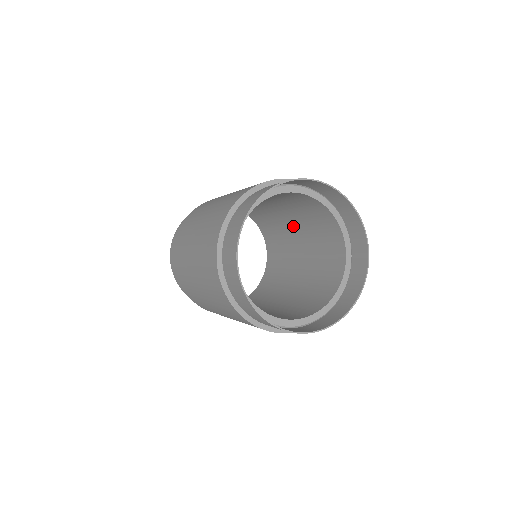
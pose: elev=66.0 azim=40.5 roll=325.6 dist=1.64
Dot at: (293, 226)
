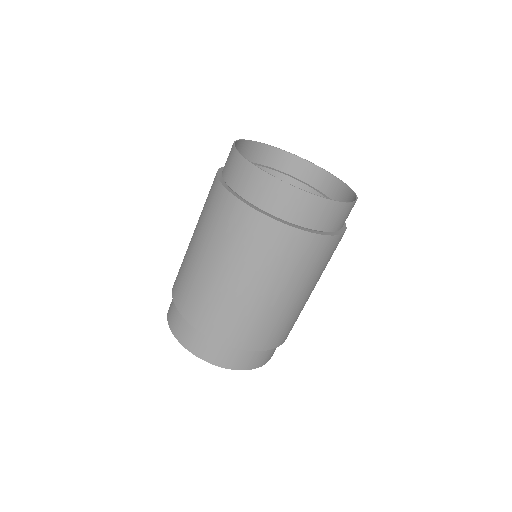
Dot at: occluded
